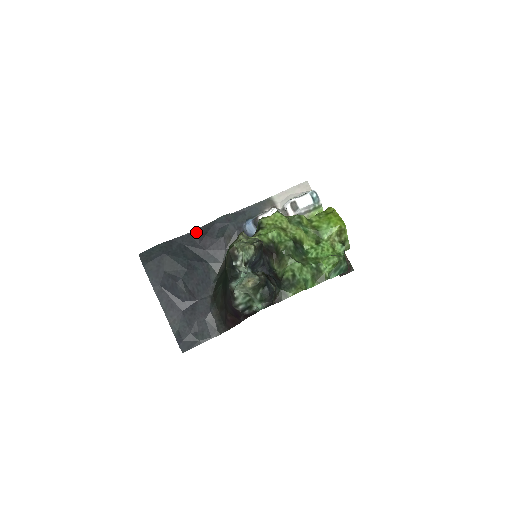
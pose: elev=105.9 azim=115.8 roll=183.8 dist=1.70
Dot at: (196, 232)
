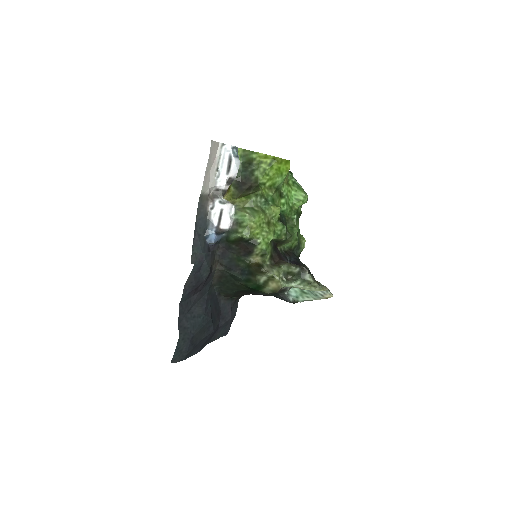
Dot at: (184, 296)
